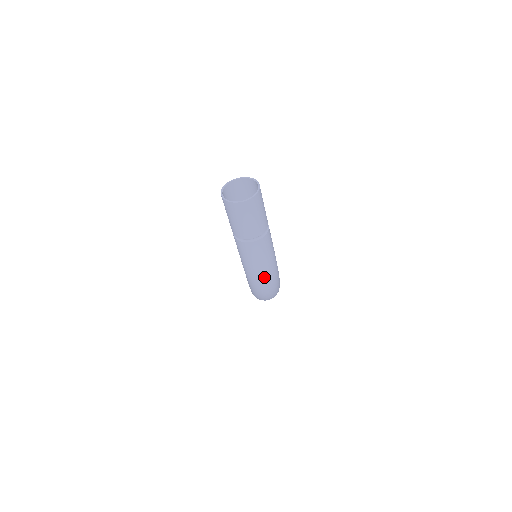
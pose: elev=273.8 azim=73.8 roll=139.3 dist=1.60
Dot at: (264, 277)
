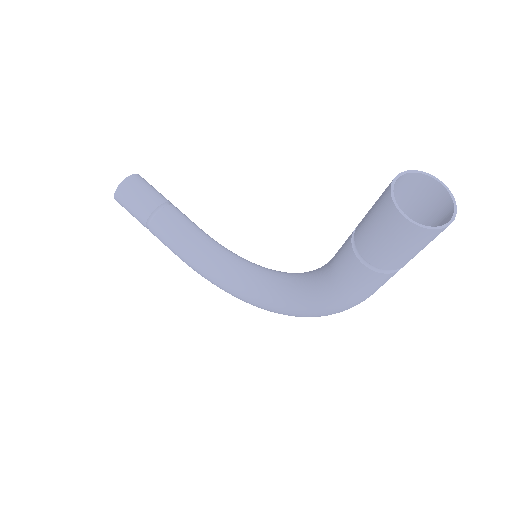
Dot at: occluded
